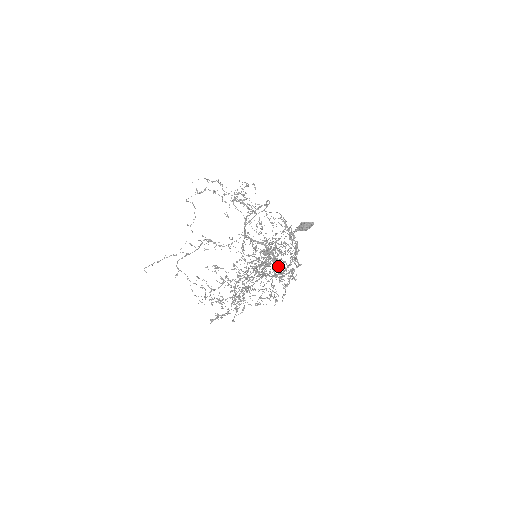
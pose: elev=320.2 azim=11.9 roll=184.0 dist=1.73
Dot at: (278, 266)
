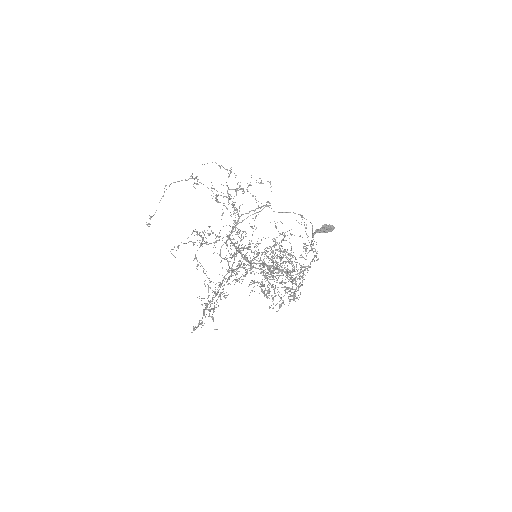
Dot at: occluded
